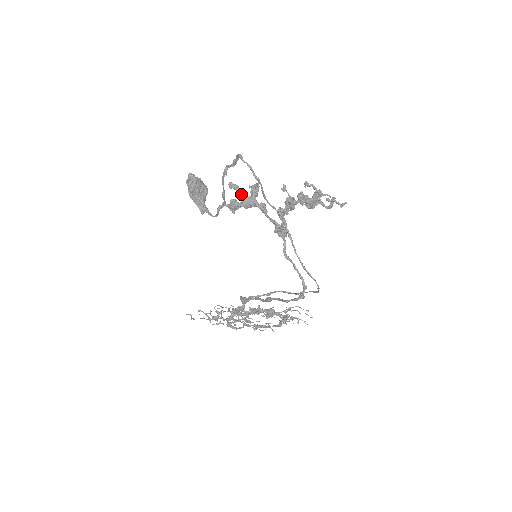
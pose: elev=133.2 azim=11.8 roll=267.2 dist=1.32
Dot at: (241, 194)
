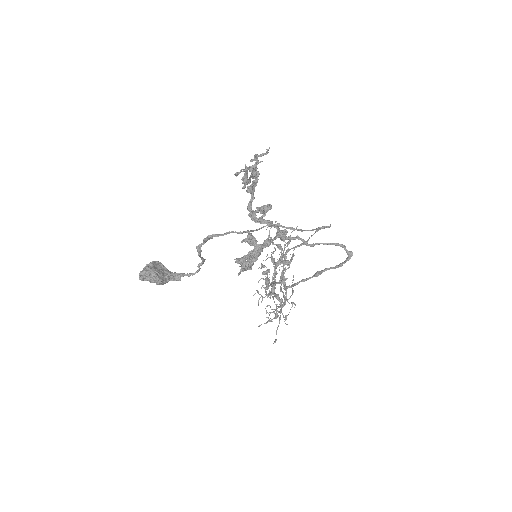
Dot at: (250, 256)
